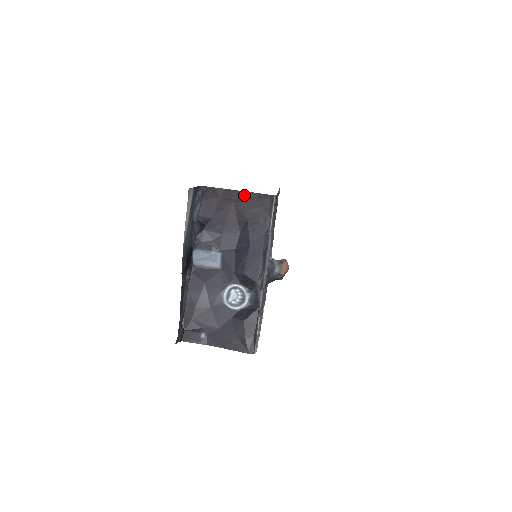
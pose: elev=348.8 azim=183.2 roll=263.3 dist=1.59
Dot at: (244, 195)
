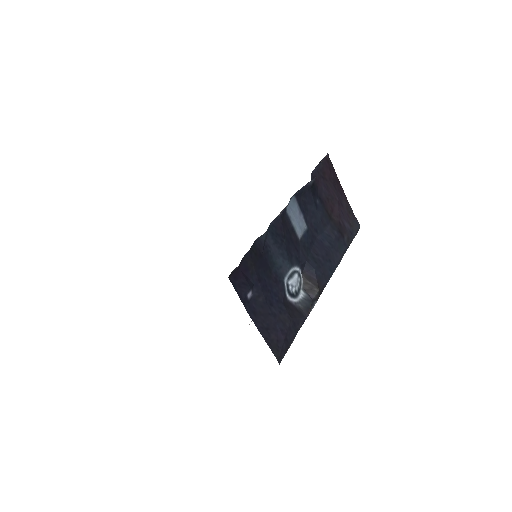
Dot at: (346, 201)
